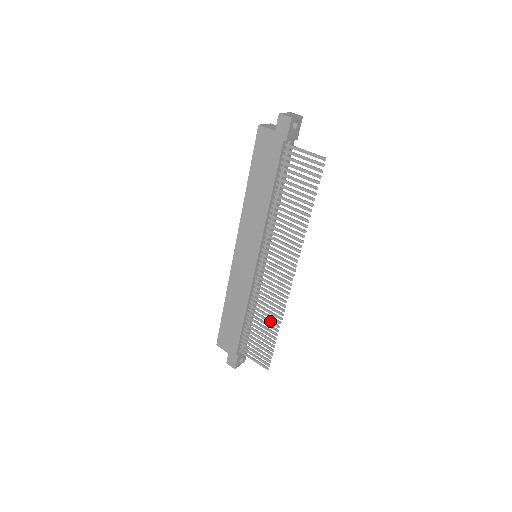
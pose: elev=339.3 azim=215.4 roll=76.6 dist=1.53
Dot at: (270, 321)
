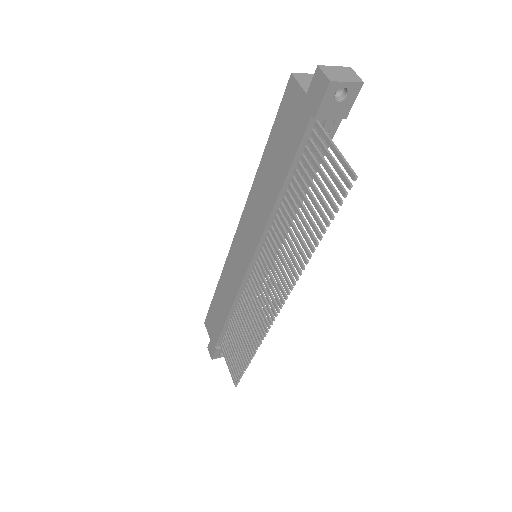
Dot at: (247, 341)
